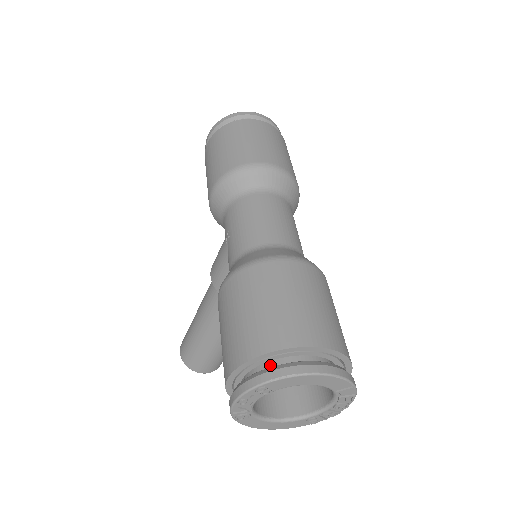
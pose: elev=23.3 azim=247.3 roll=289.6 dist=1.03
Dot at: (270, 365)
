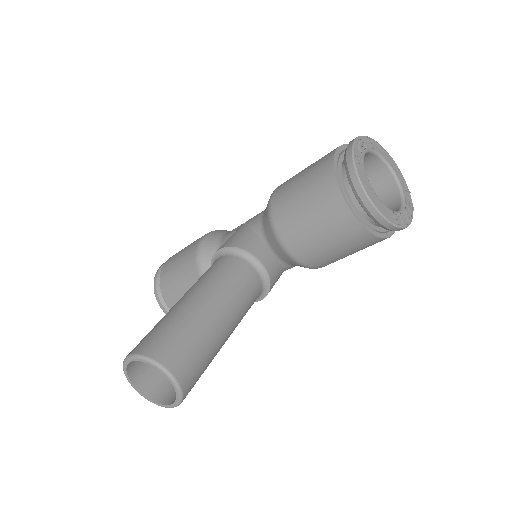
Dot at: occluded
